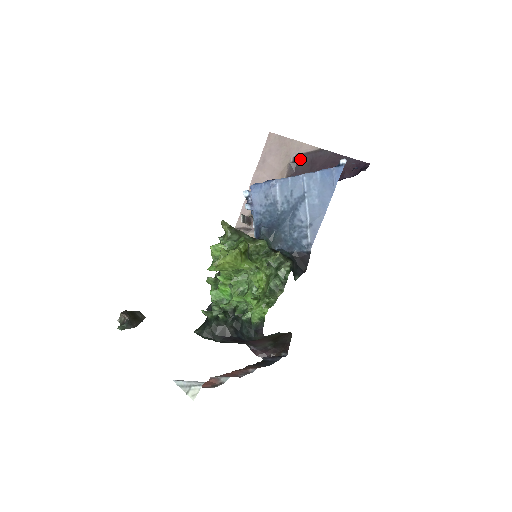
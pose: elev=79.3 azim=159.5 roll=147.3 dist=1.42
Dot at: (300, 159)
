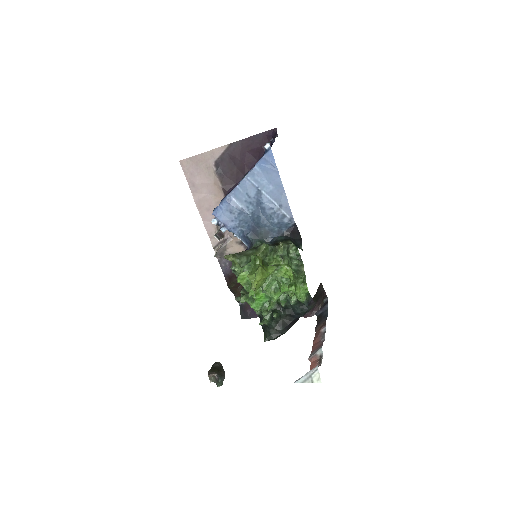
Dot at: (220, 163)
